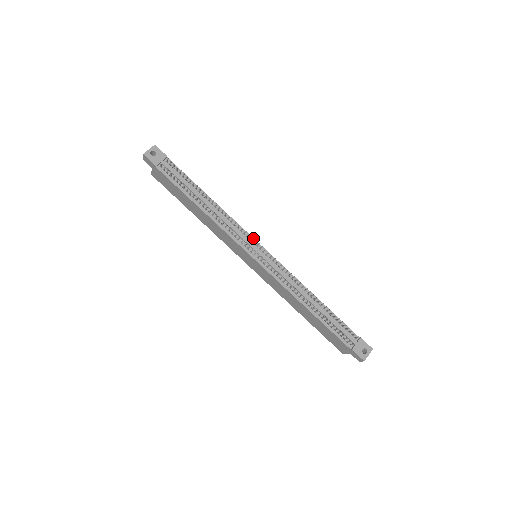
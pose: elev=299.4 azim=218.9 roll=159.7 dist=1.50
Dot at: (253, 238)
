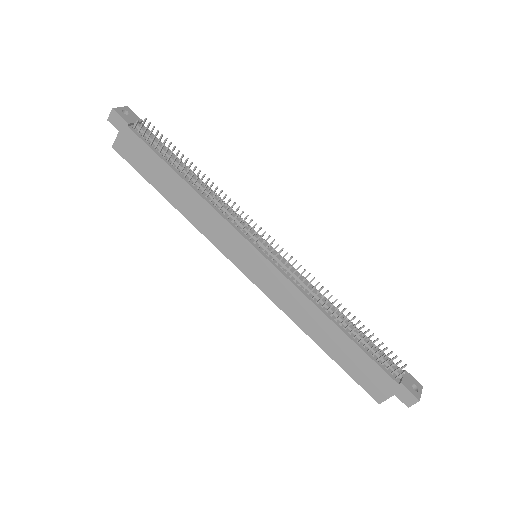
Dot at: (254, 230)
